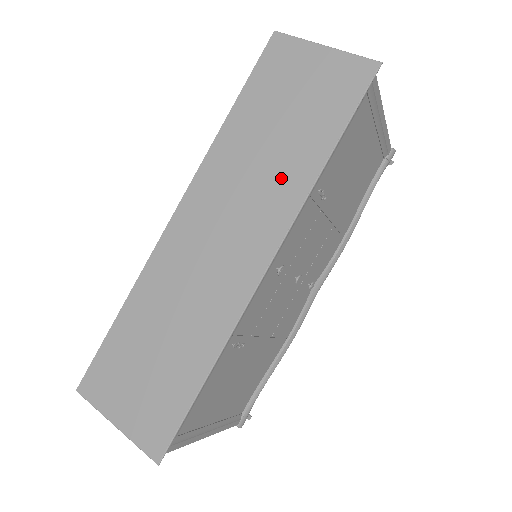
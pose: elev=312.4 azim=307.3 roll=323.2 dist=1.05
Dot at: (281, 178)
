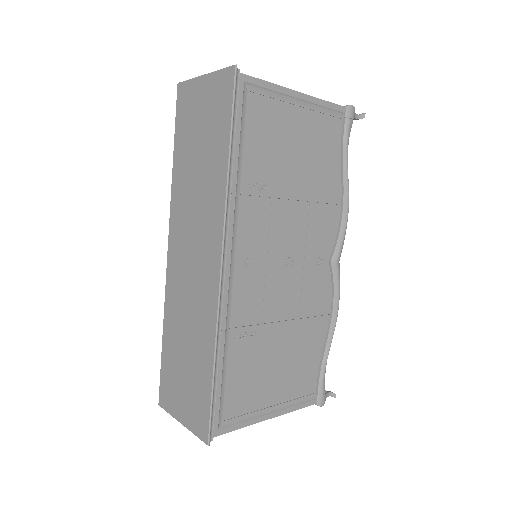
Dot at: (209, 193)
